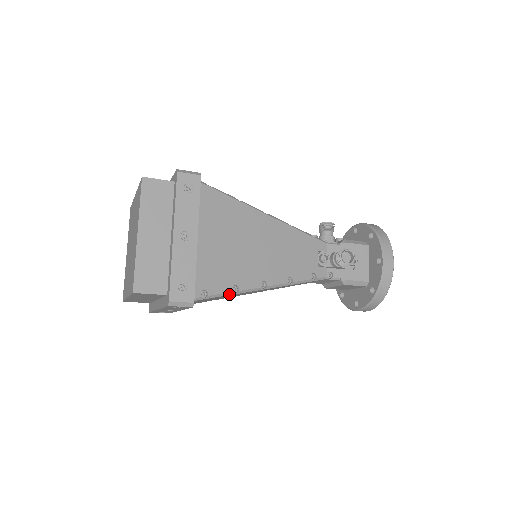
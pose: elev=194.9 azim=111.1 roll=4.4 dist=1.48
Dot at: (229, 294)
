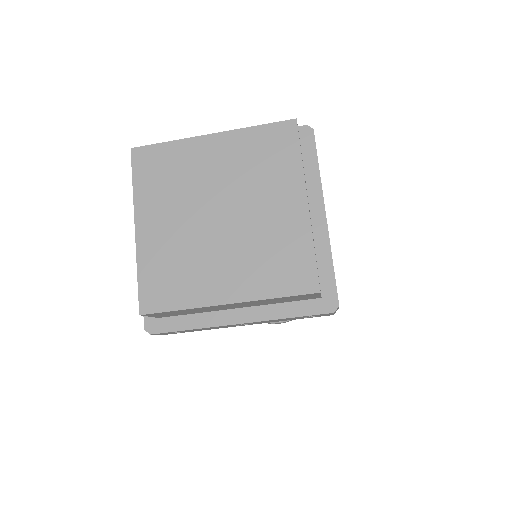
Dot at: occluded
